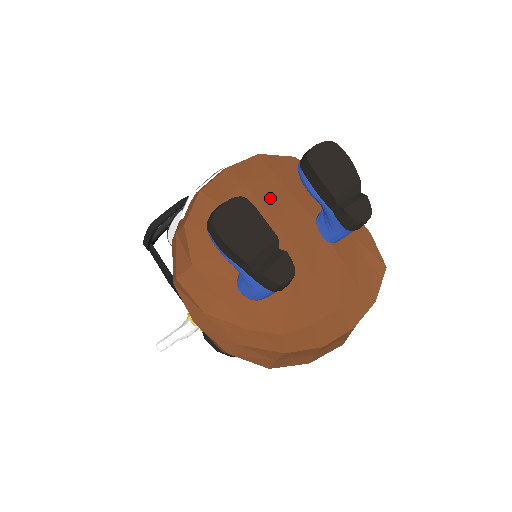
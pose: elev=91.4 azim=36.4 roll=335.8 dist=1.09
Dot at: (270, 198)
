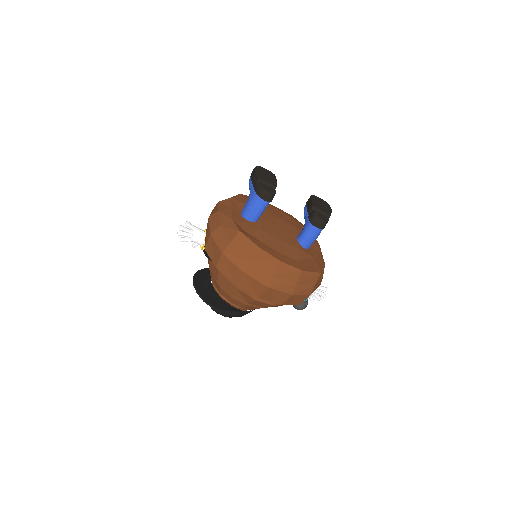
Dot at: (284, 217)
